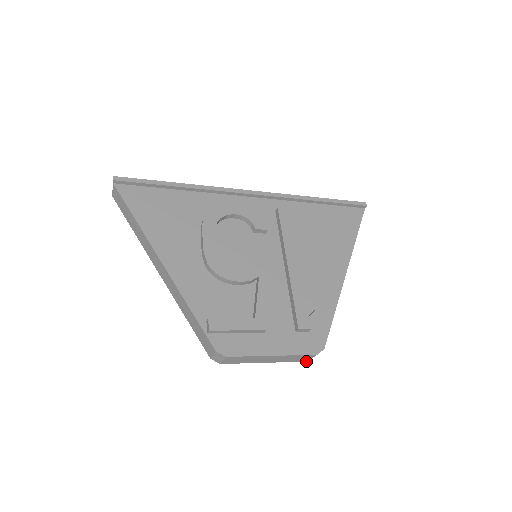
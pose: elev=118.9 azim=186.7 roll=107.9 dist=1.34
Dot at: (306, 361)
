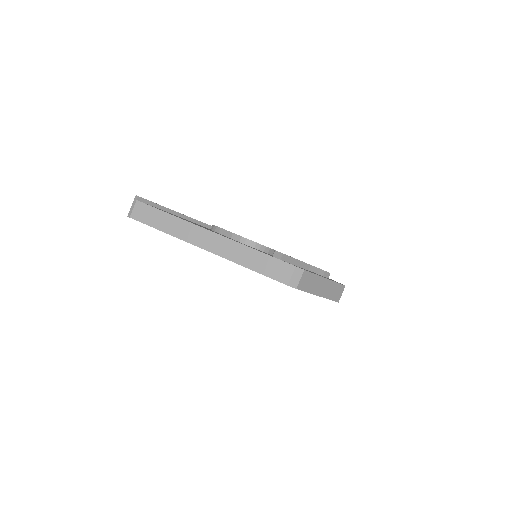
Dot at: occluded
